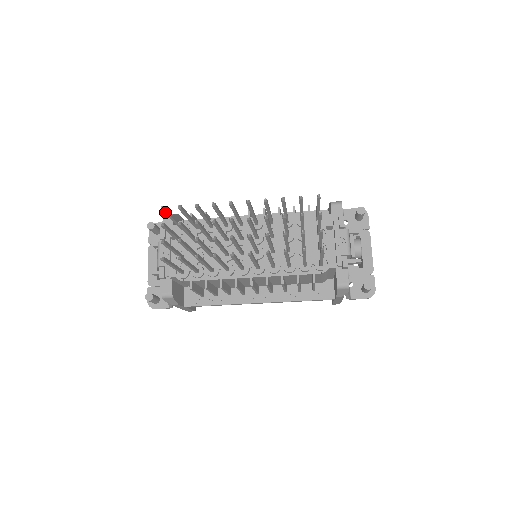
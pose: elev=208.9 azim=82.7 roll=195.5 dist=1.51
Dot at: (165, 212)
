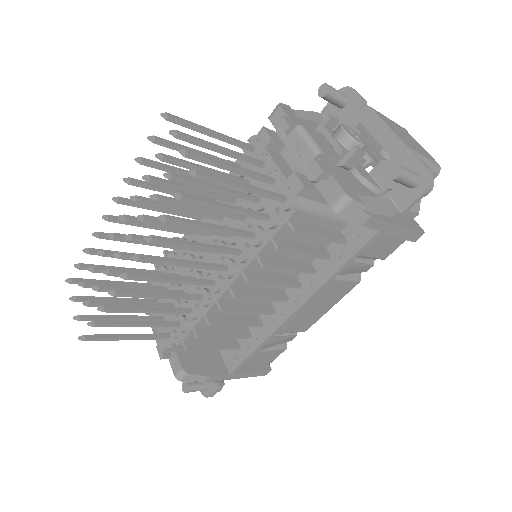
Dot at: occluded
